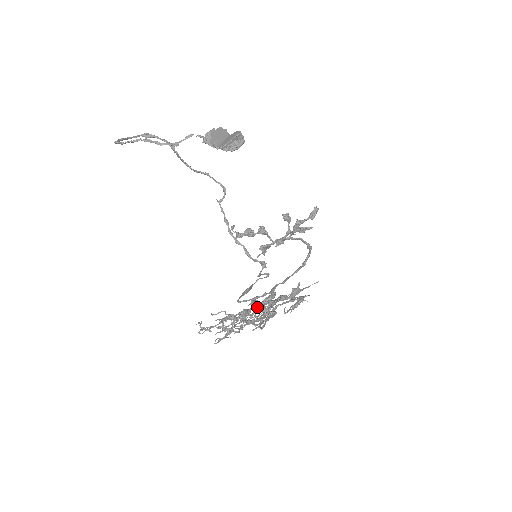
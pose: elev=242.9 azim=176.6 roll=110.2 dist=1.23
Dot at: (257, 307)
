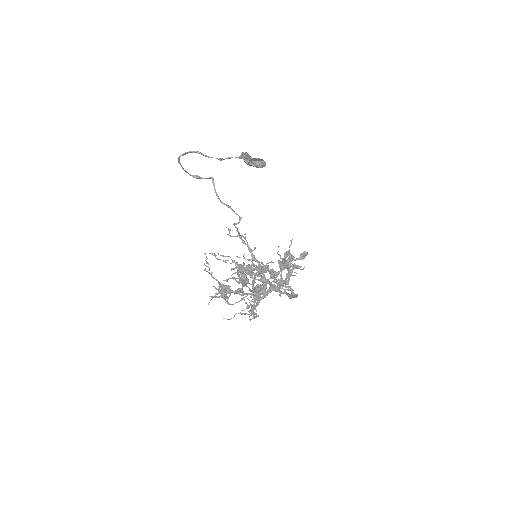
Dot at: occluded
